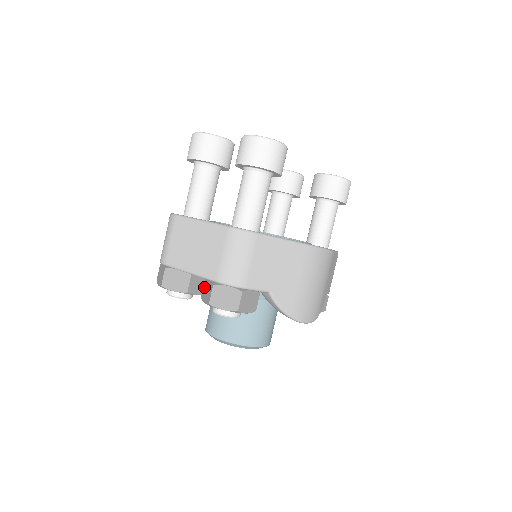
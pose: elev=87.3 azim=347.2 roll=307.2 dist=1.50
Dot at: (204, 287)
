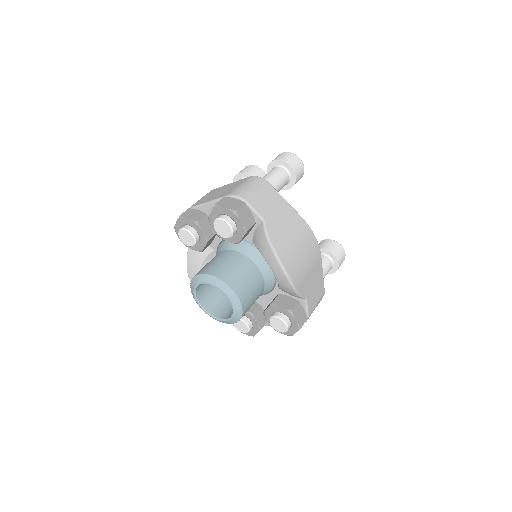
Dot at: occluded
